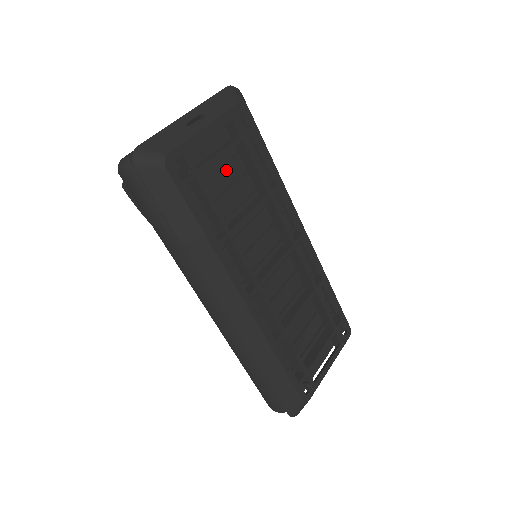
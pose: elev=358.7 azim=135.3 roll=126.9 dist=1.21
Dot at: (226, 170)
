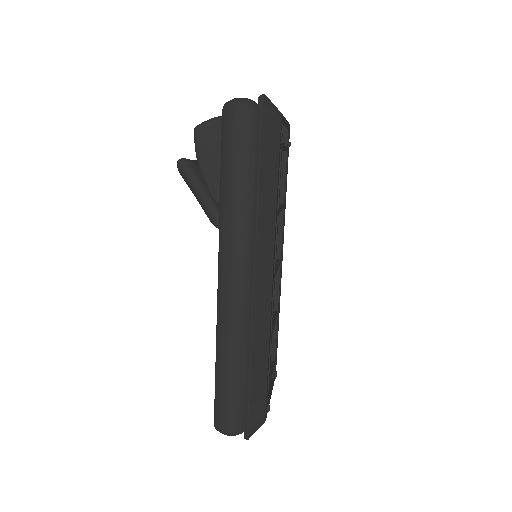
Dot at: occluded
